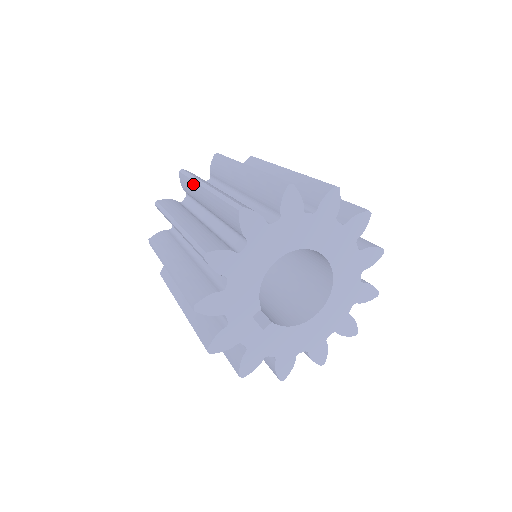
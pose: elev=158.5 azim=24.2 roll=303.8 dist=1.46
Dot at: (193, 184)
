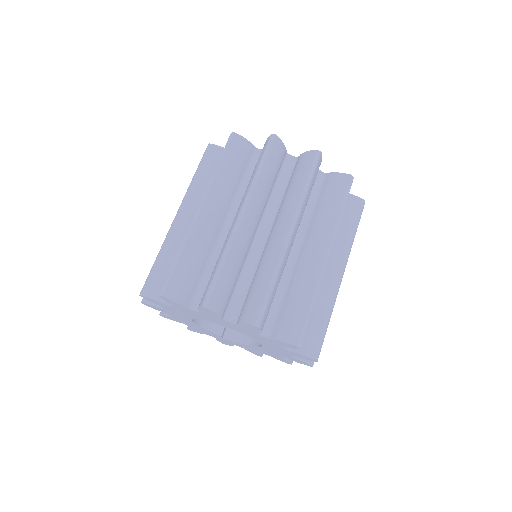
Dot at: occluded
